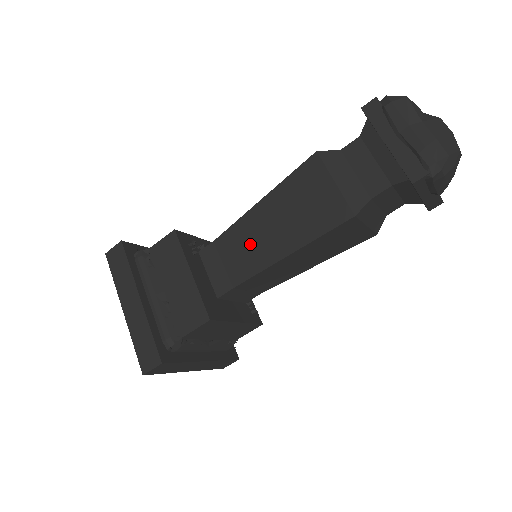
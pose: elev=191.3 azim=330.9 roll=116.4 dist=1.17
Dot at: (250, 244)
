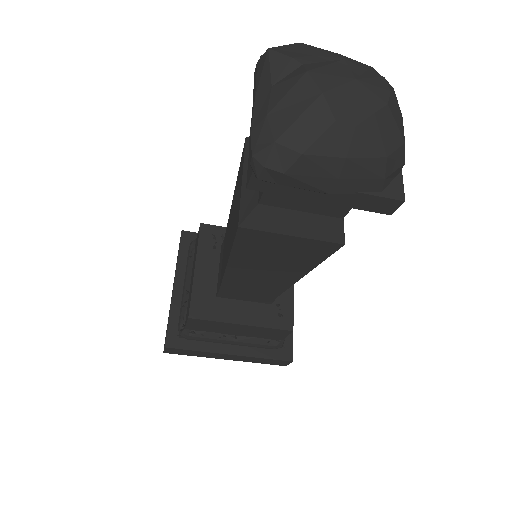
Dot at: (226, 245)
